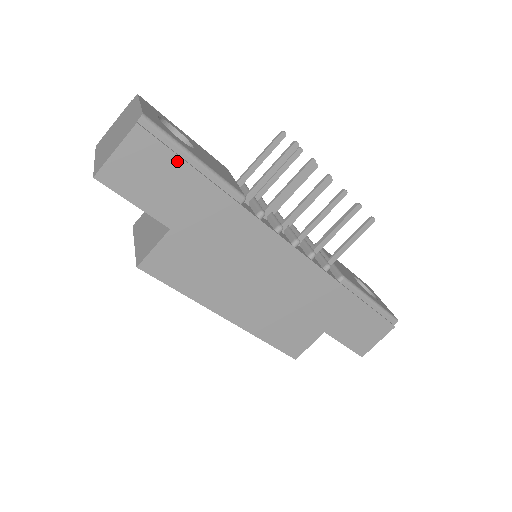
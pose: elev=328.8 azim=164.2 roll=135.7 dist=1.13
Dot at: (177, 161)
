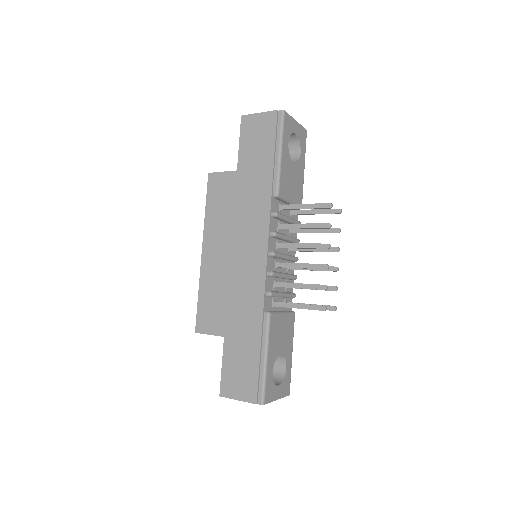
Dot at: (272, 142)
